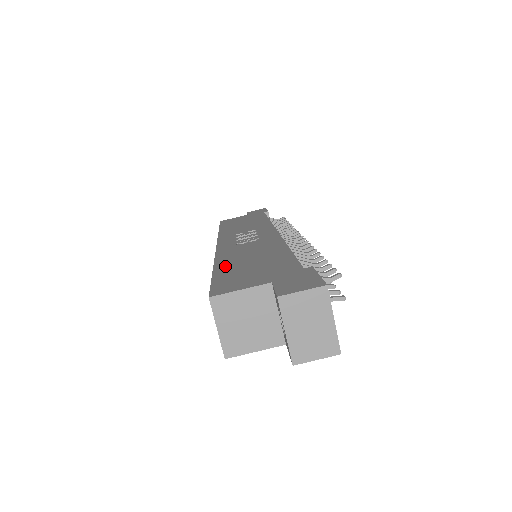
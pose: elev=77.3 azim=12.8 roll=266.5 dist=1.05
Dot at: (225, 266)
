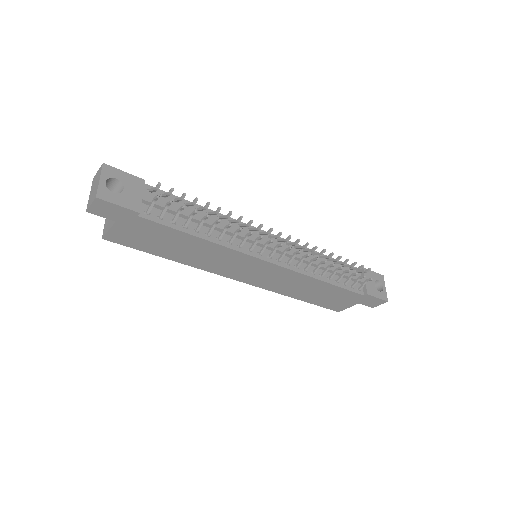
Dot at: occluded
